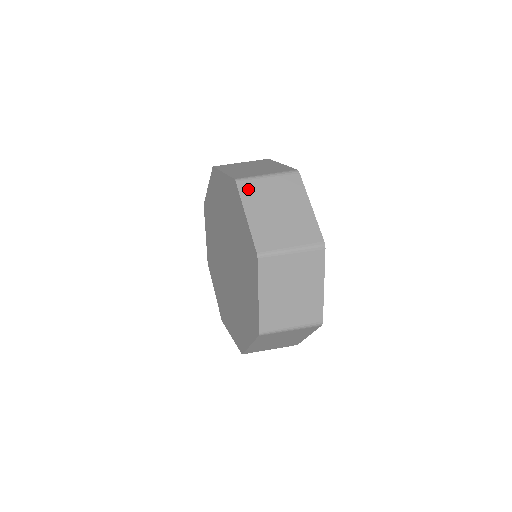
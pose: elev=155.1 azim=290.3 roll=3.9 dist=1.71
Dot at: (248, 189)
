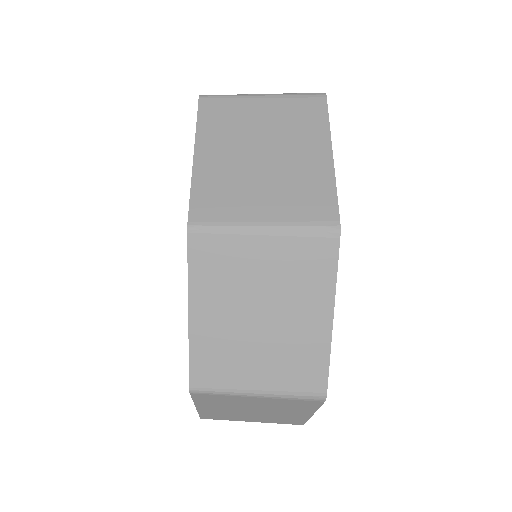
Dot at: occluded
